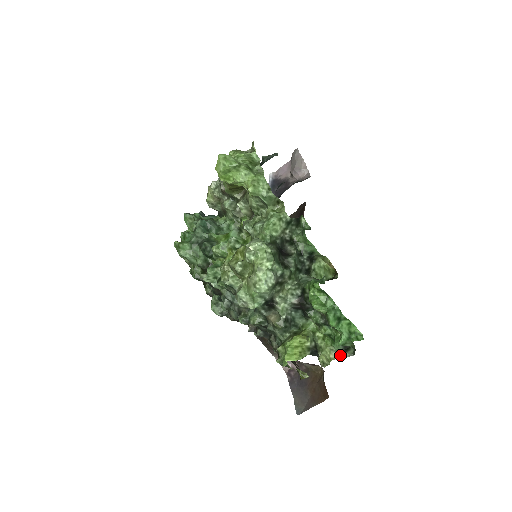
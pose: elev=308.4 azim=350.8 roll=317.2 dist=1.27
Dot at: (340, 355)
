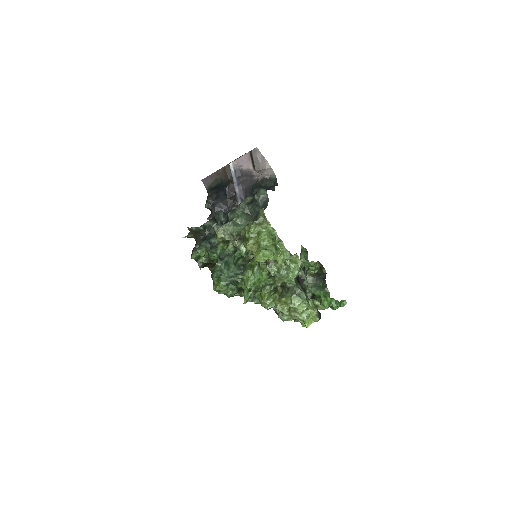
Dot at: (329, 306)
